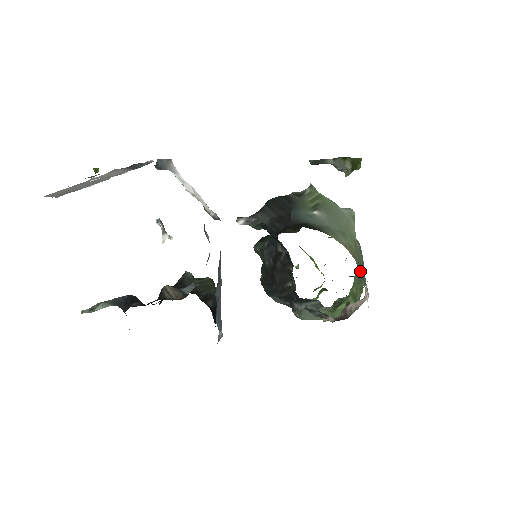
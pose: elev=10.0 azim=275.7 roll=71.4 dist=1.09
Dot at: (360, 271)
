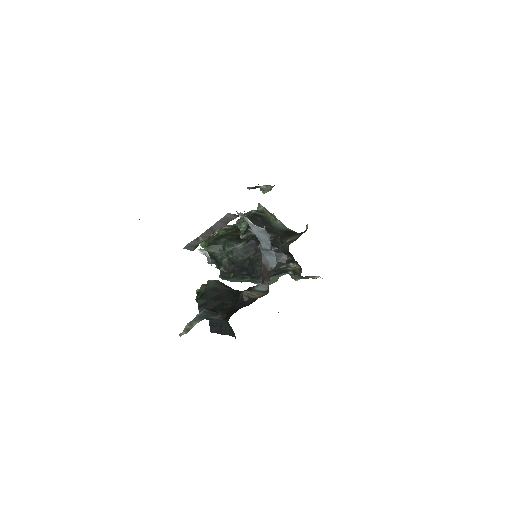
Dot at: occluded
